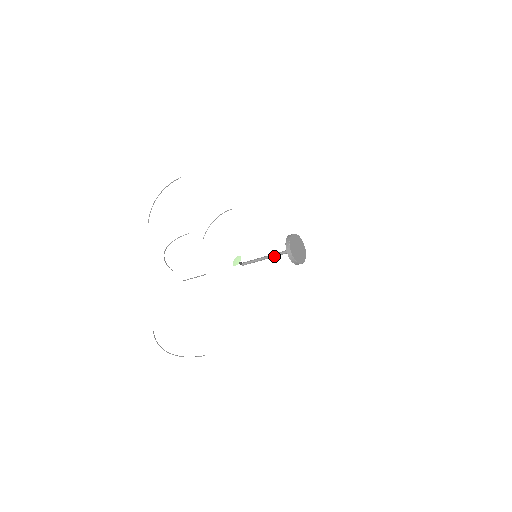
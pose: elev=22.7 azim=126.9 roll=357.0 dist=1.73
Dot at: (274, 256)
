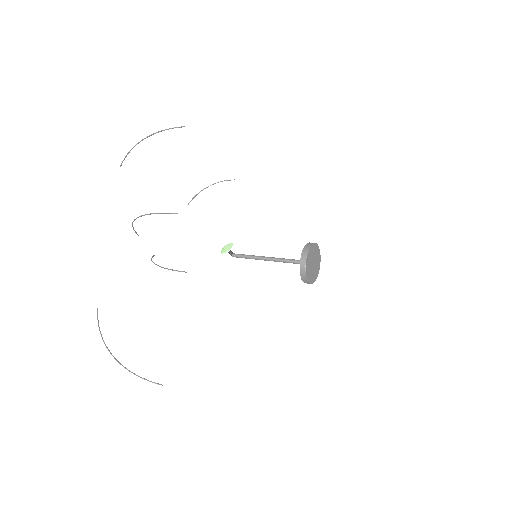
Dot at: (279, 261)
